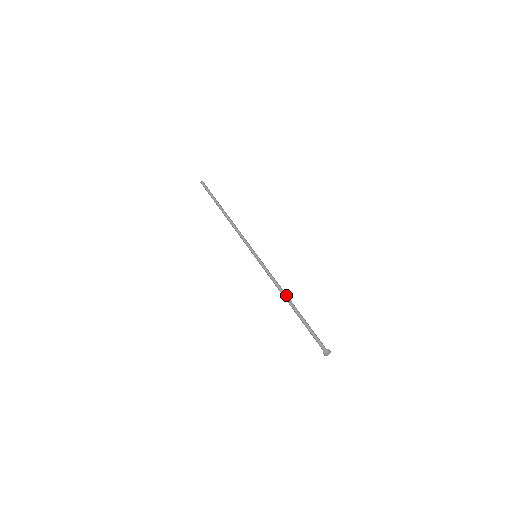
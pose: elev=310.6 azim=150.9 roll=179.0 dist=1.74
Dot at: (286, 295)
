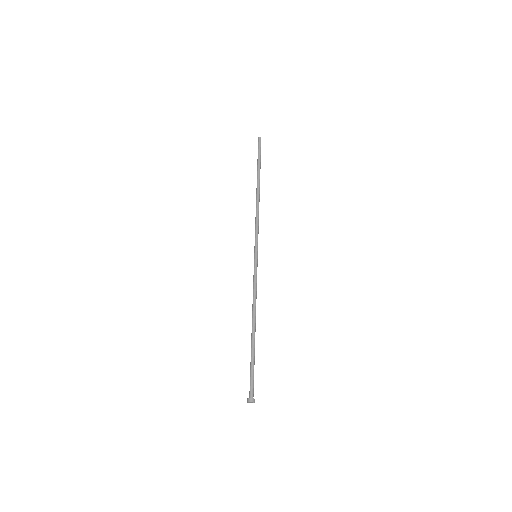
Dot at: (255, 317)
